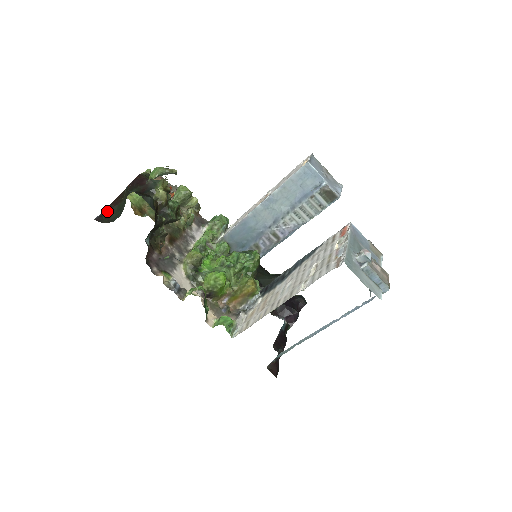
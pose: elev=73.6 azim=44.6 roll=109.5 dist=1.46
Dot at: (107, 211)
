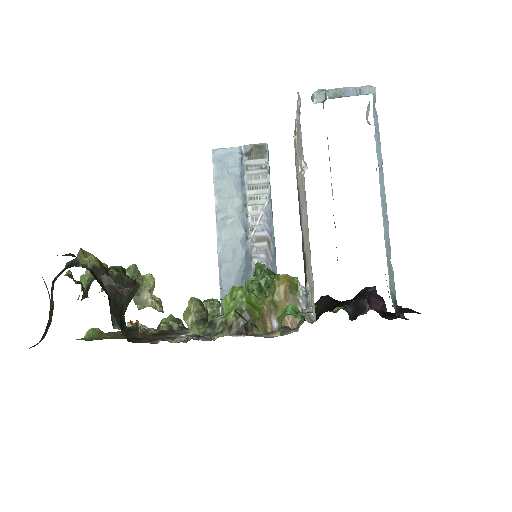
Dot at: (43, 336)
